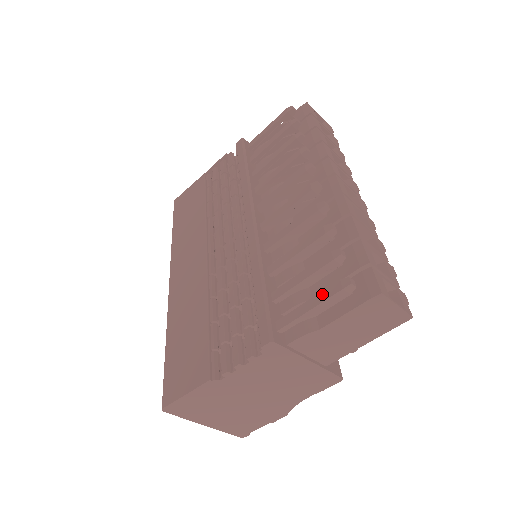
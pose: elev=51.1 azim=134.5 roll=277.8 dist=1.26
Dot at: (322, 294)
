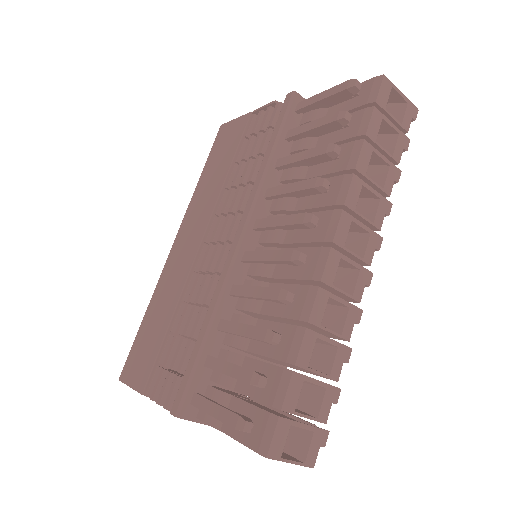
Dot at: (224, 412)
